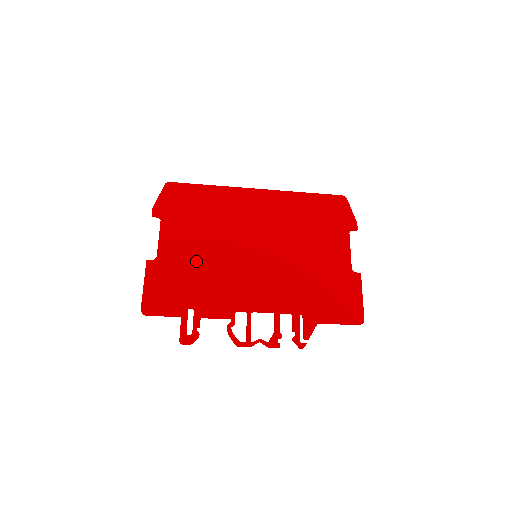
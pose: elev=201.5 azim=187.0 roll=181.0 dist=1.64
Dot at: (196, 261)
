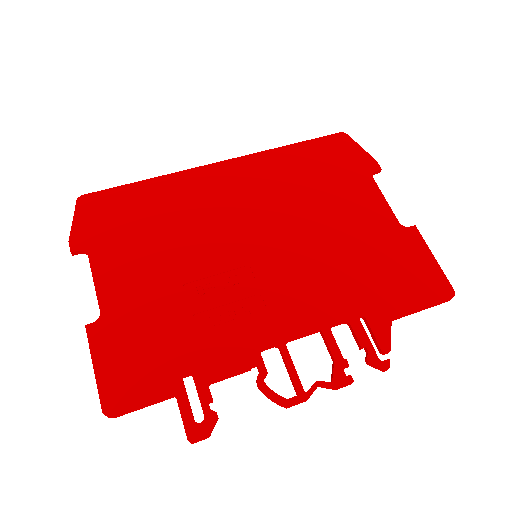
Dot at: (167, 297)
